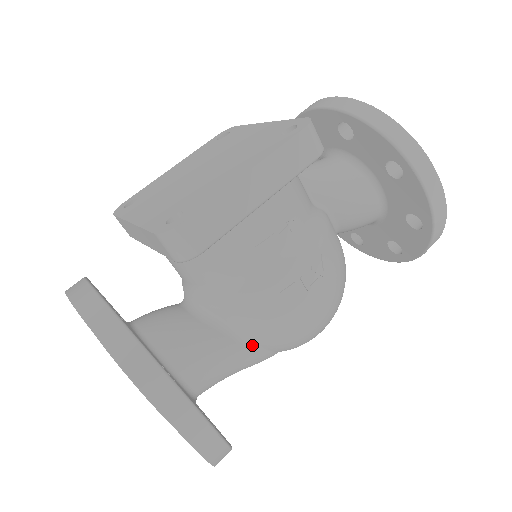
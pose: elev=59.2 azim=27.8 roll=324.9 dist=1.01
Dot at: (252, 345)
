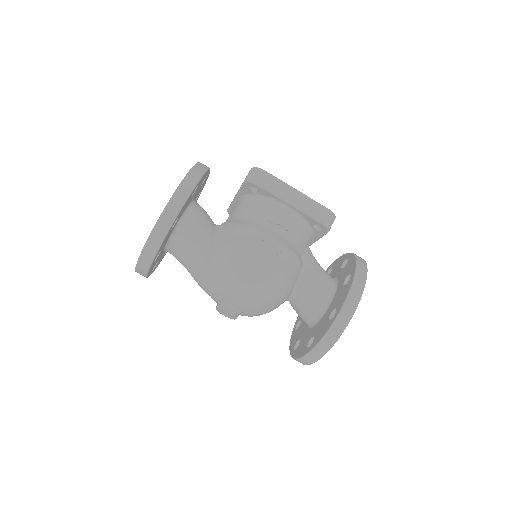
Dot at: (215, 252)
